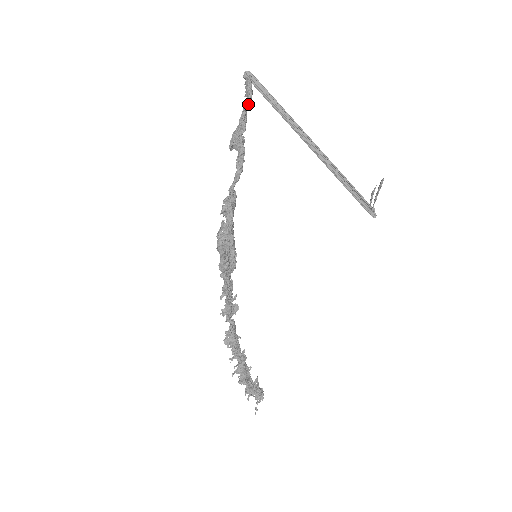
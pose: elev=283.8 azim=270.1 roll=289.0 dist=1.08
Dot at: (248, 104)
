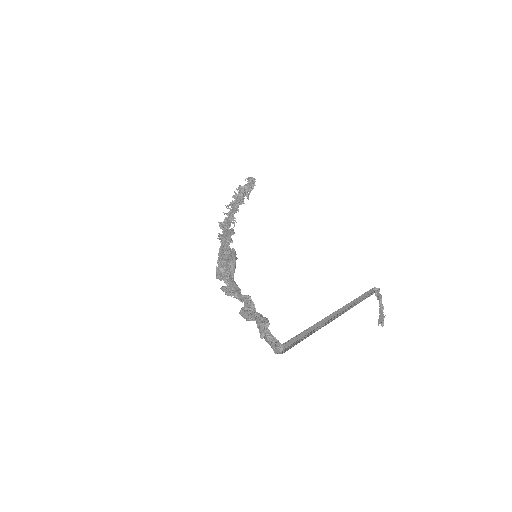
Dot at: (268, 340)
